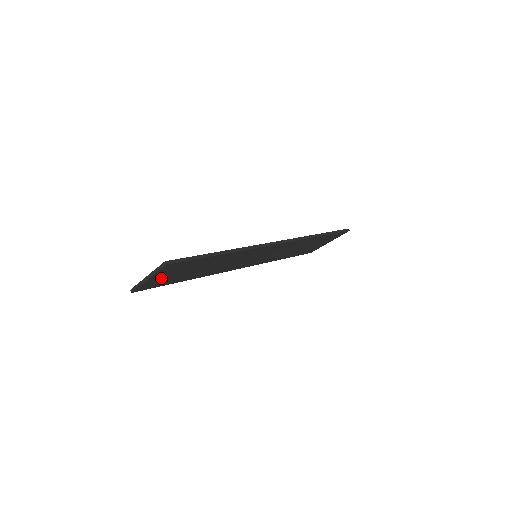
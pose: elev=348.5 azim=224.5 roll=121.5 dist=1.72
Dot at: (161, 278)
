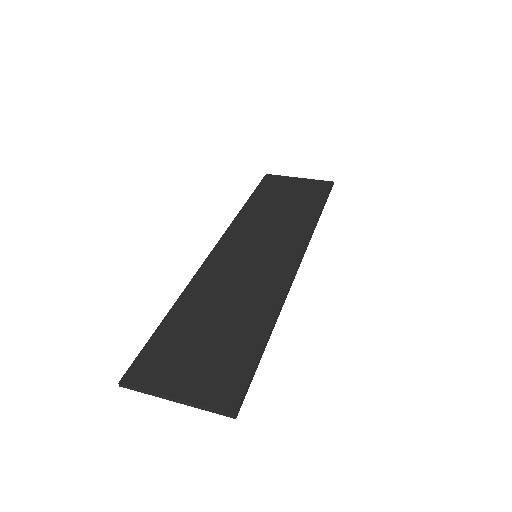
Dot at: (180, 374)
